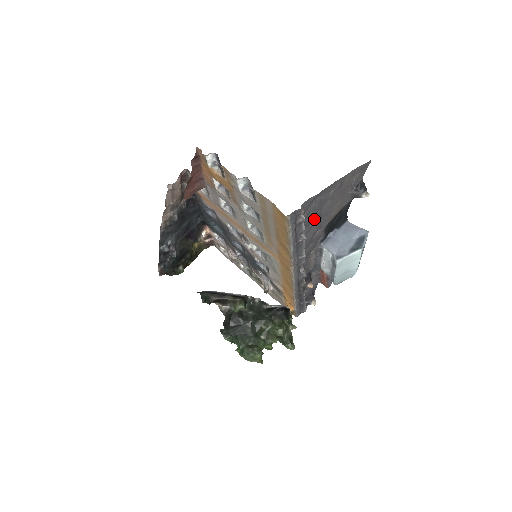
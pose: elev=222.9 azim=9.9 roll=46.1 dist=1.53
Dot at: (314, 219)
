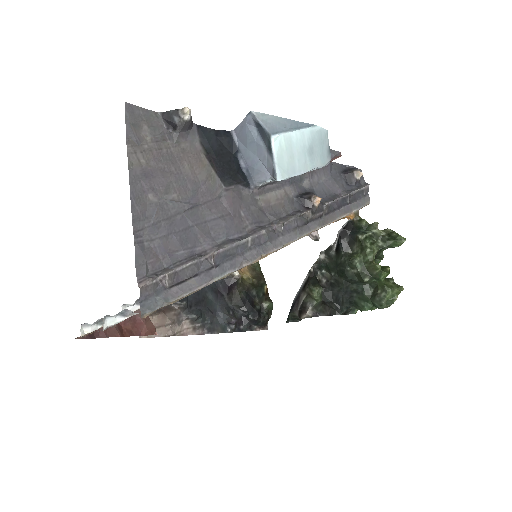
Dot at: (190, 226)
